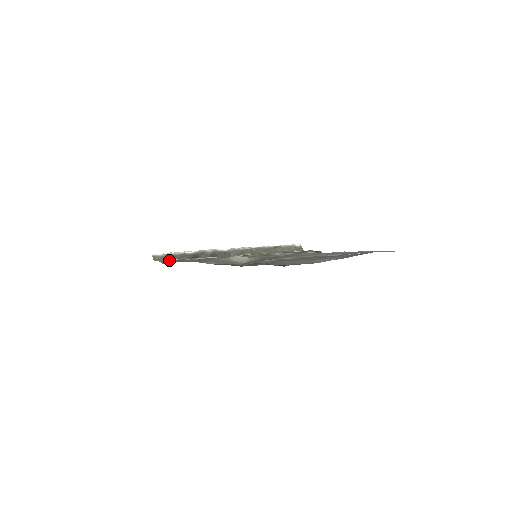
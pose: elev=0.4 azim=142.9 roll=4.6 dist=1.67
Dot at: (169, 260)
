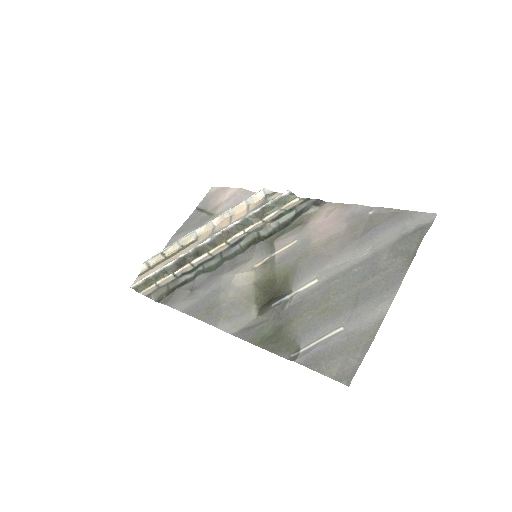
Dot at: (156, 291)
